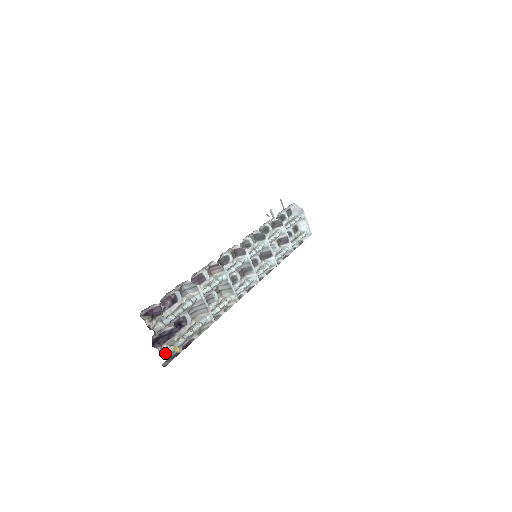
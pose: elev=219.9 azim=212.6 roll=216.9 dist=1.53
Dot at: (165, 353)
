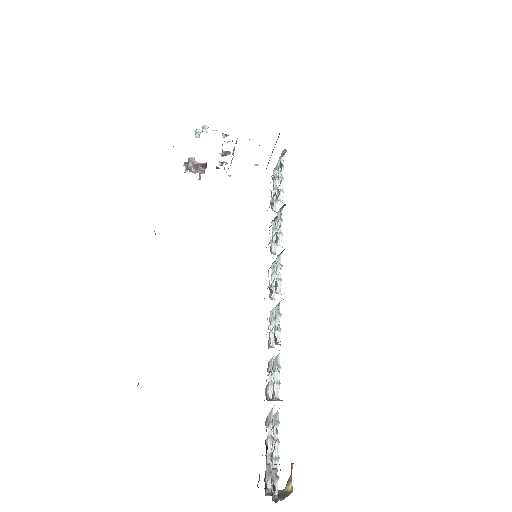
Dot at: (270, 487)
